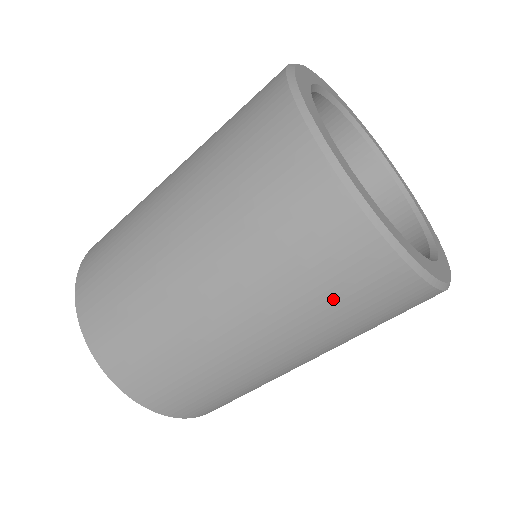
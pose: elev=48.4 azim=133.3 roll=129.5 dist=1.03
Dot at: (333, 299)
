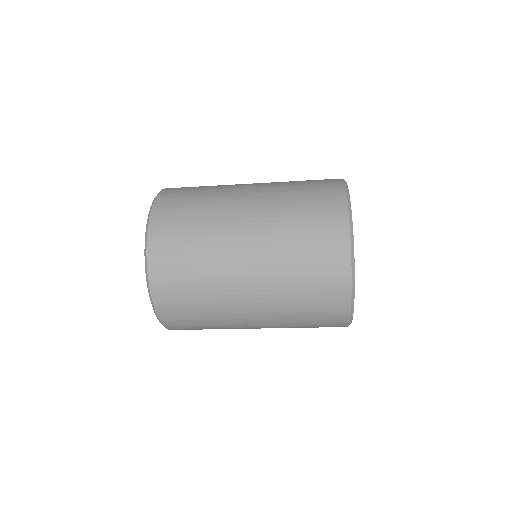
Dot at: occluded
